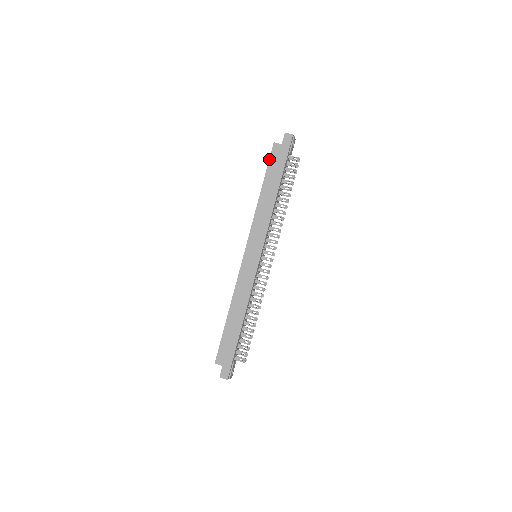
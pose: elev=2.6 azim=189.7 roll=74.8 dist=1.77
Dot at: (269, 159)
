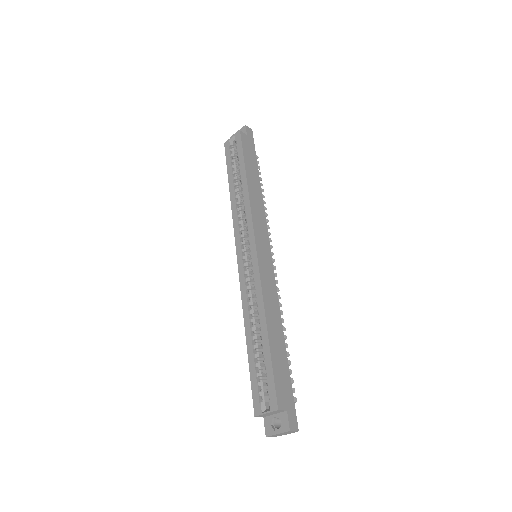
Dot at: (242, 145)
